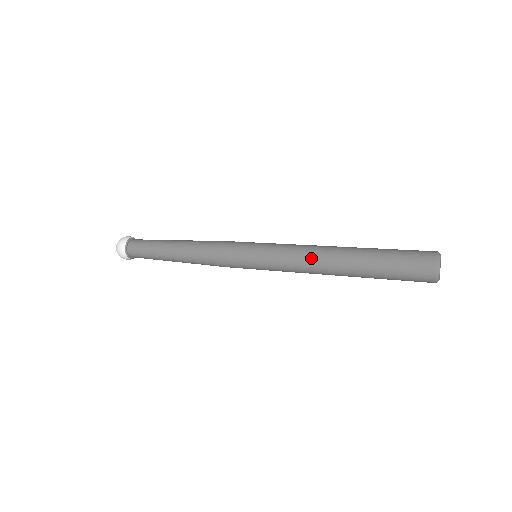
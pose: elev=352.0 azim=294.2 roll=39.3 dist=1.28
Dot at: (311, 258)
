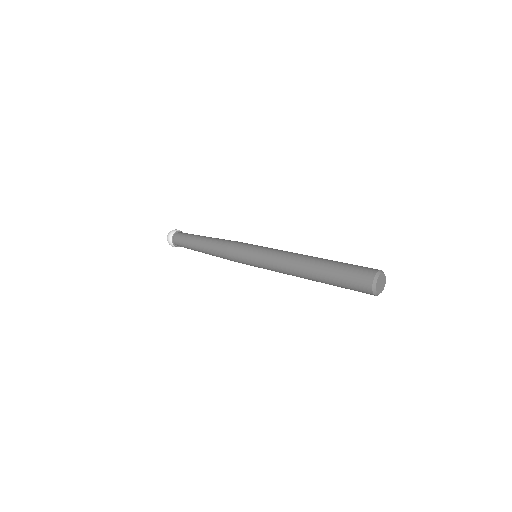
Dot at: (288, 269)
